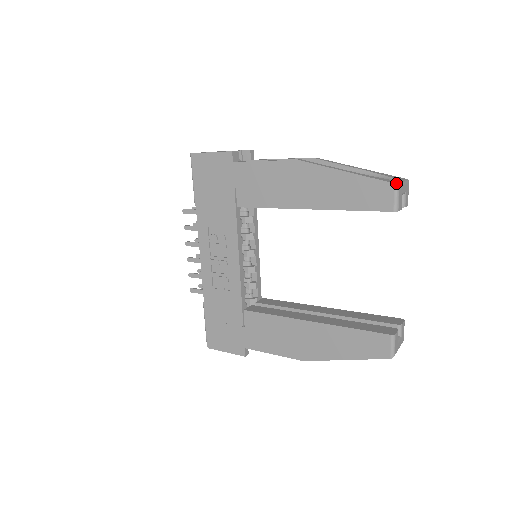
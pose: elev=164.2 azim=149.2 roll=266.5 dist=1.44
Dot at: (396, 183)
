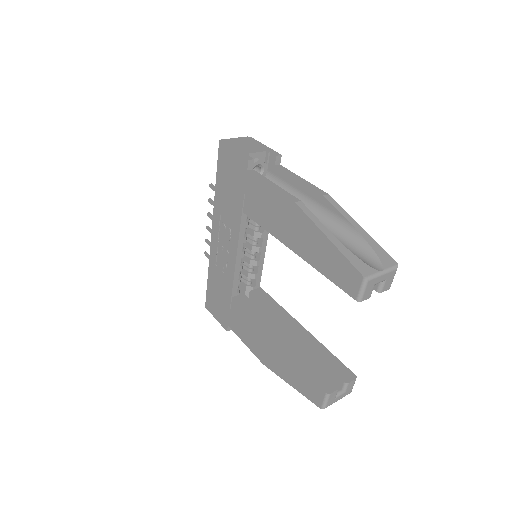
Dot at: (366, 276)
